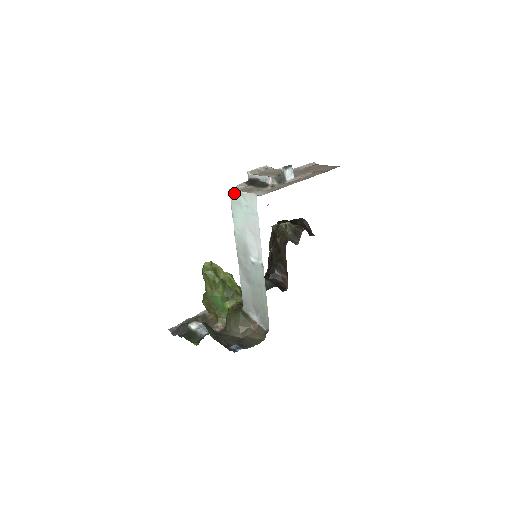
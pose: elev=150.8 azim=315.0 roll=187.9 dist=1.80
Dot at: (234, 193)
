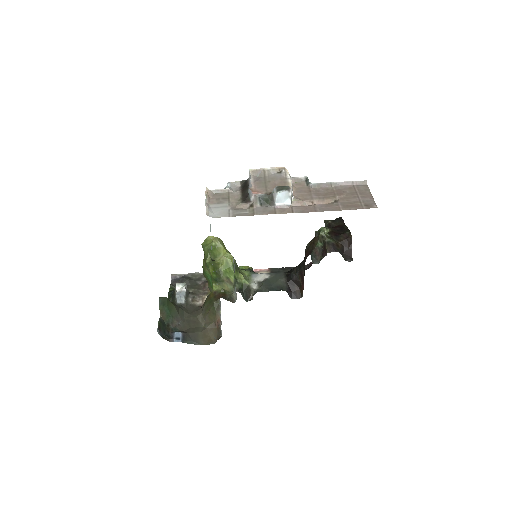
Dot at: (206, 195)
